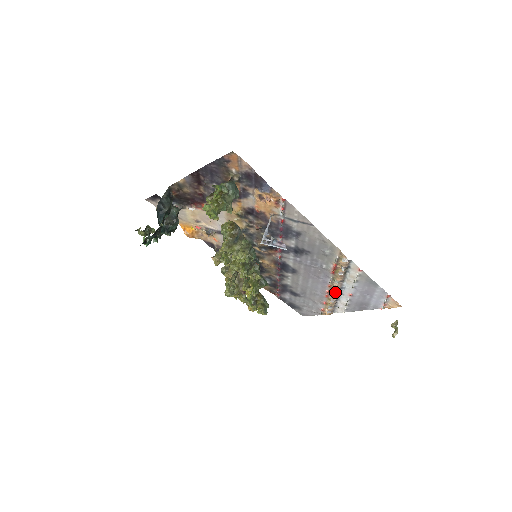
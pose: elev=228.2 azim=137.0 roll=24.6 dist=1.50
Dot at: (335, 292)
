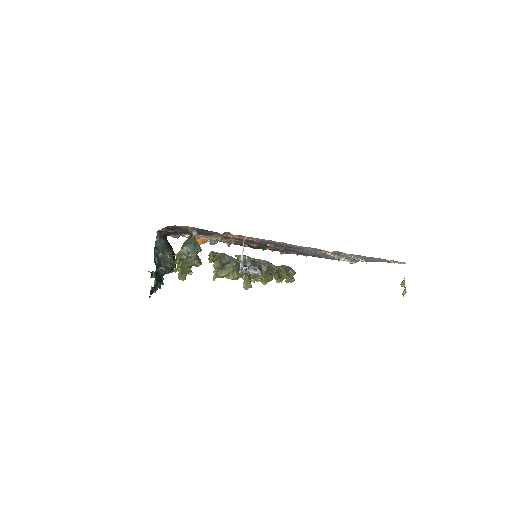
Dot at: occluded
